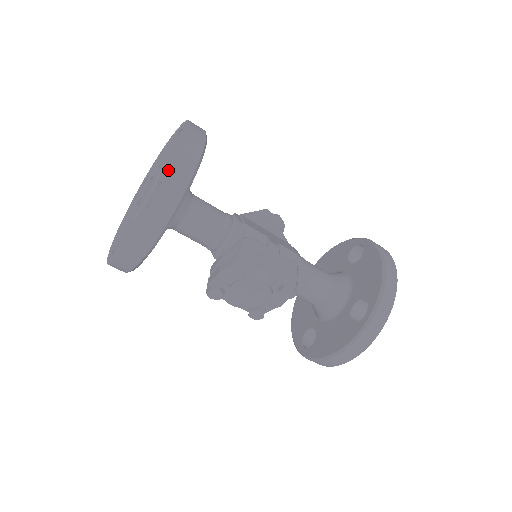
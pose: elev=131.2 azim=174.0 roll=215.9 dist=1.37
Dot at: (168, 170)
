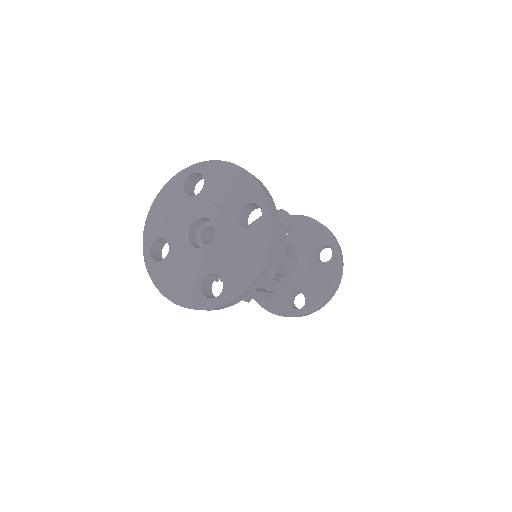
Dot at: (233, 283)
